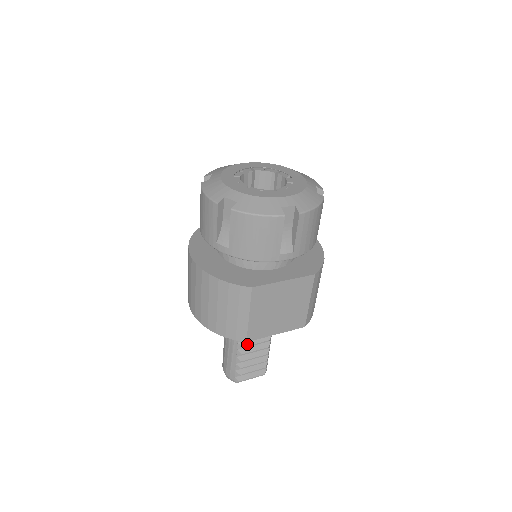
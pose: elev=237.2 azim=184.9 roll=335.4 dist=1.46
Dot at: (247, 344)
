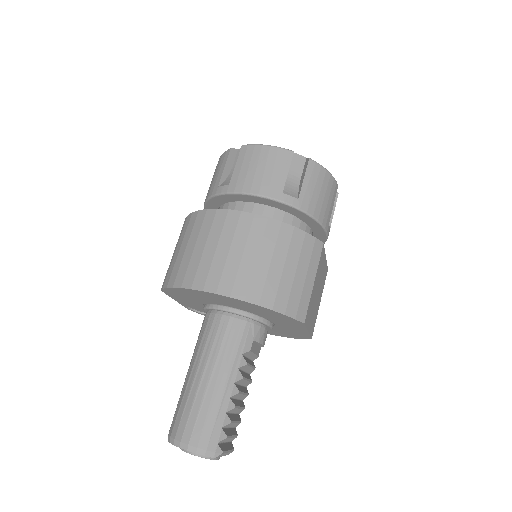
Dot at: (244, 375)
